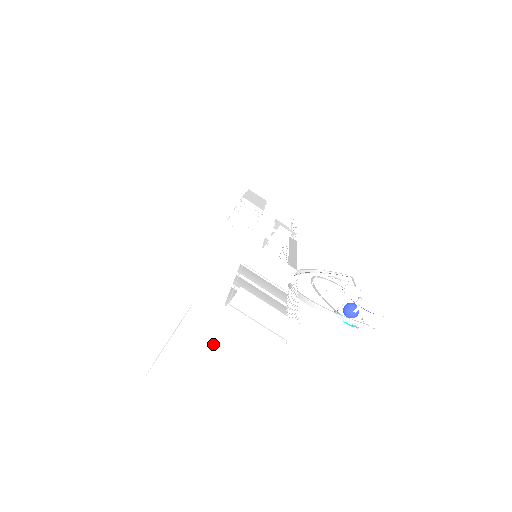
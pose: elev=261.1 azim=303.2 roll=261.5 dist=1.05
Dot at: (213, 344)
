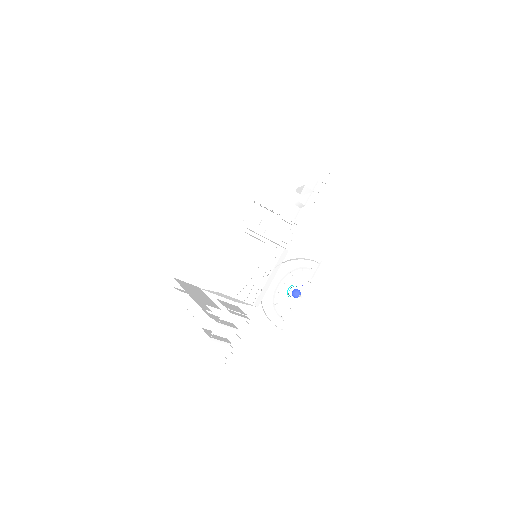
Dot at: occluded
